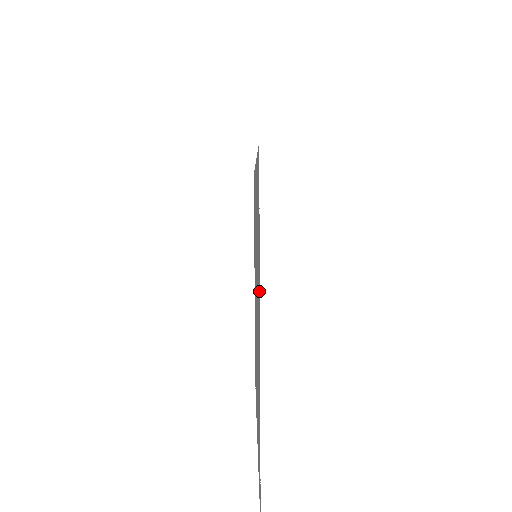
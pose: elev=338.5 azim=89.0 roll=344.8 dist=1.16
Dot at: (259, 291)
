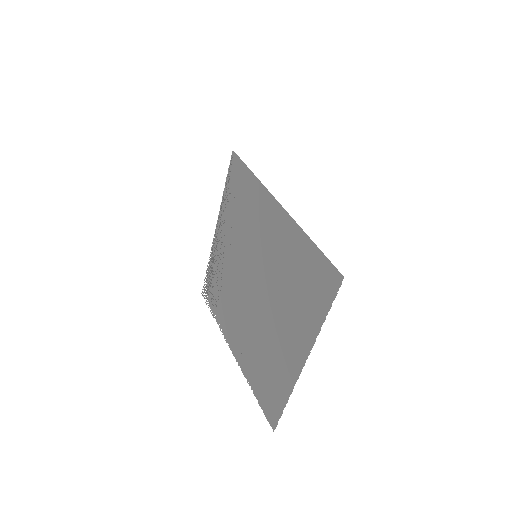
Dot at: (309, 340)
